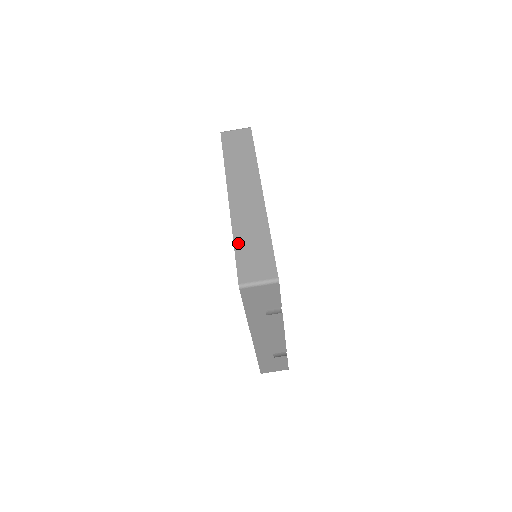
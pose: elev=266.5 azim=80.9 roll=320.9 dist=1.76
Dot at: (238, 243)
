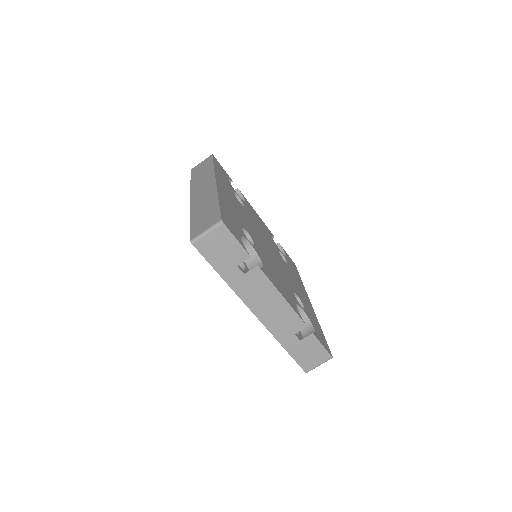
Dot at: (193, 218)
